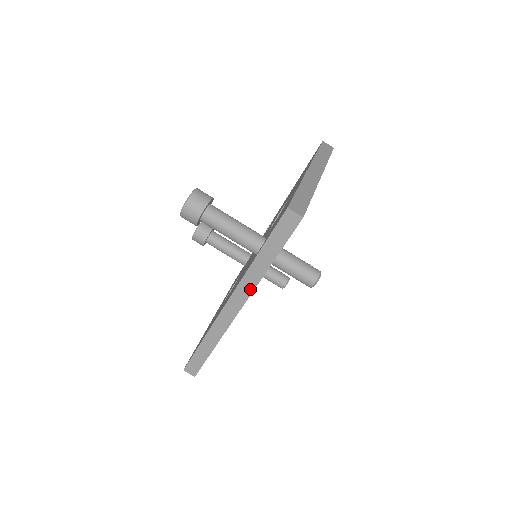
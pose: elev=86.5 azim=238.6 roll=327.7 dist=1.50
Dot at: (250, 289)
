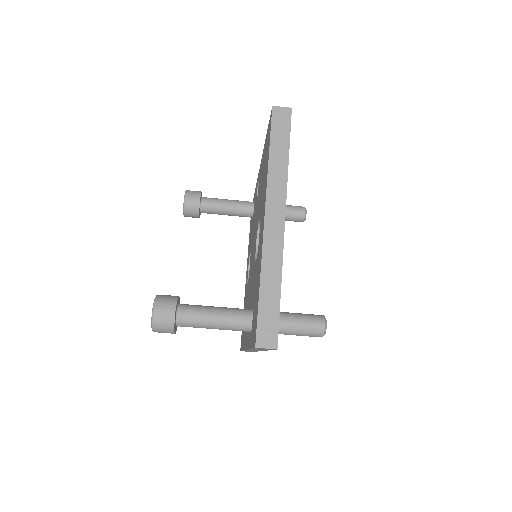
Dot at: (260, 350)
